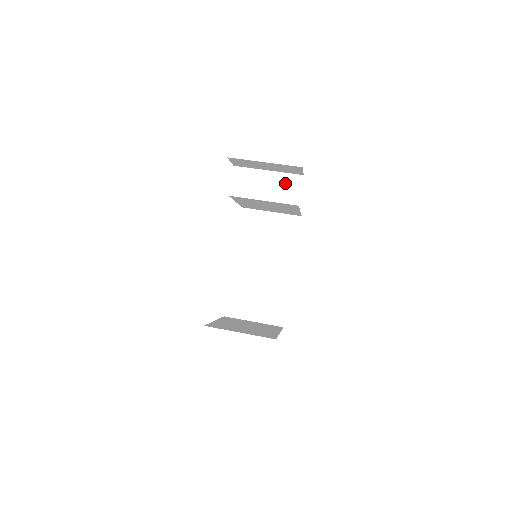
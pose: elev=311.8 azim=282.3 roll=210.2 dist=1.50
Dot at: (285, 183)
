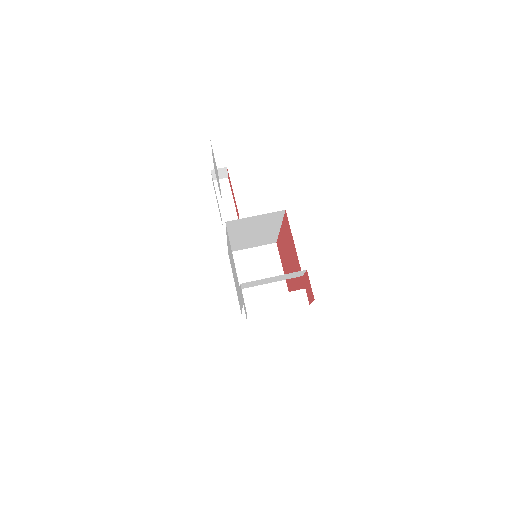
Dot at: (290, 275)
